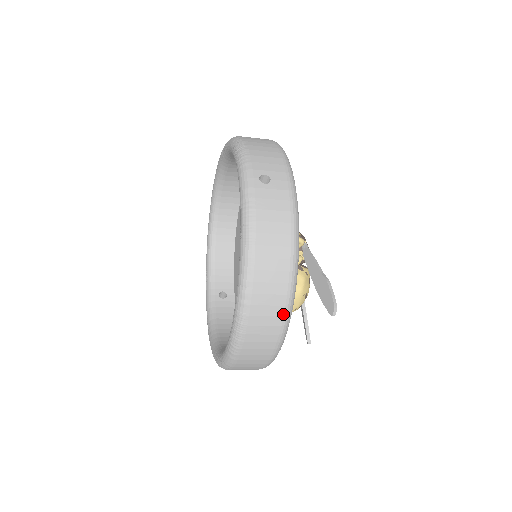
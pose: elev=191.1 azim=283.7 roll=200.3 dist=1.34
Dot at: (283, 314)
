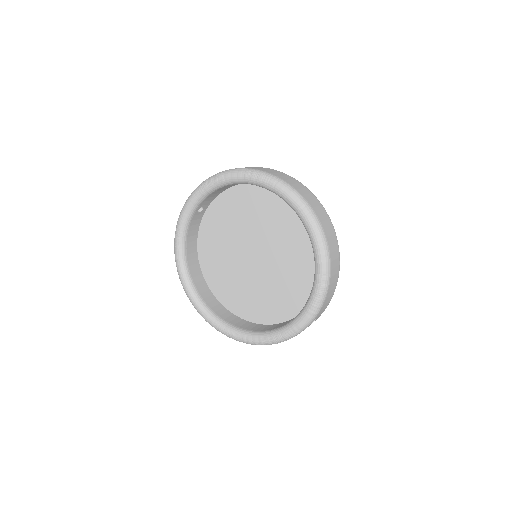
Dot at: occluded
